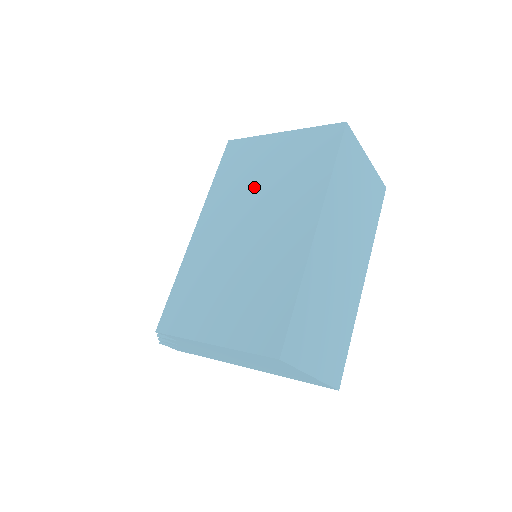
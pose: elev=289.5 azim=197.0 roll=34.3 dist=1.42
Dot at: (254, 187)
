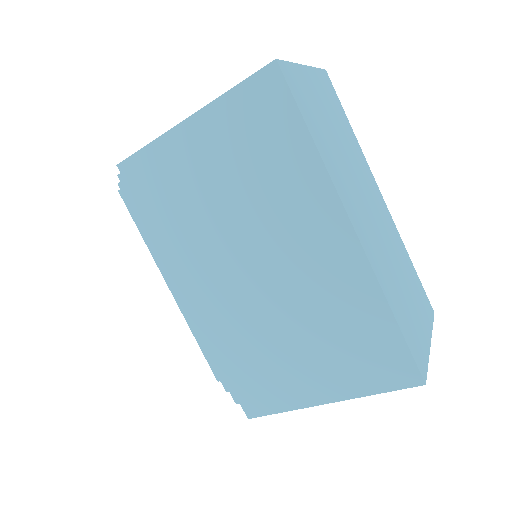
Dot at: (217, 213)
